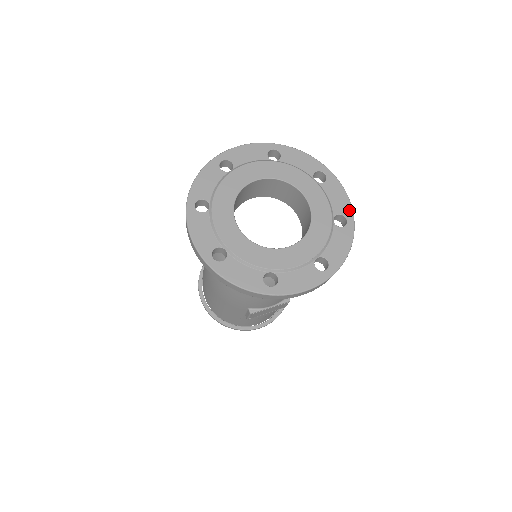
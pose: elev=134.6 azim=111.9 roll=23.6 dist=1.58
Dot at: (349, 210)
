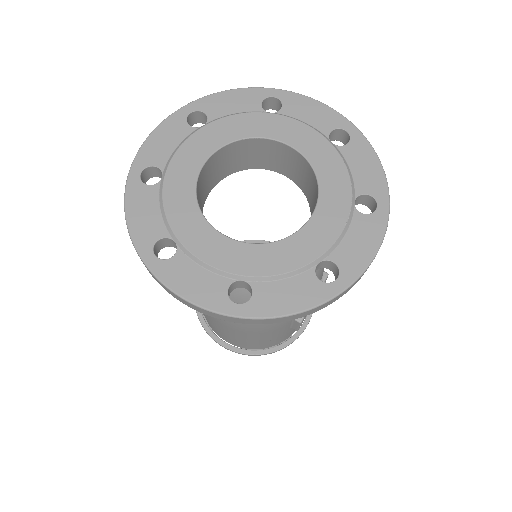
Dot at: (338, 117)
